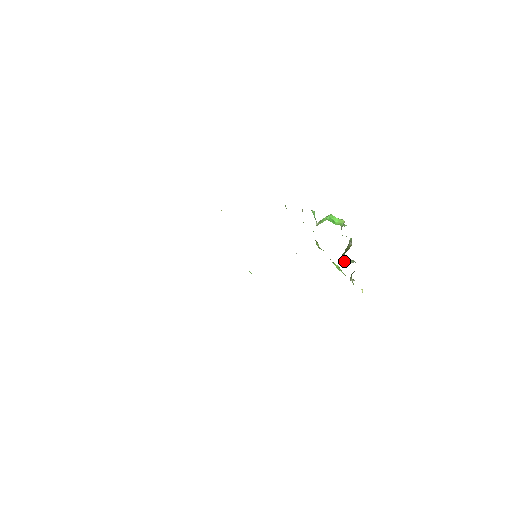
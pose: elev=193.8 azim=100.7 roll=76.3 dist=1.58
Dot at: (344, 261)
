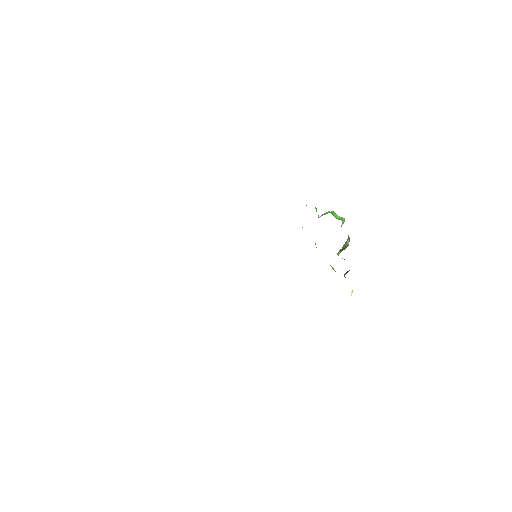
Dot at: occluded
